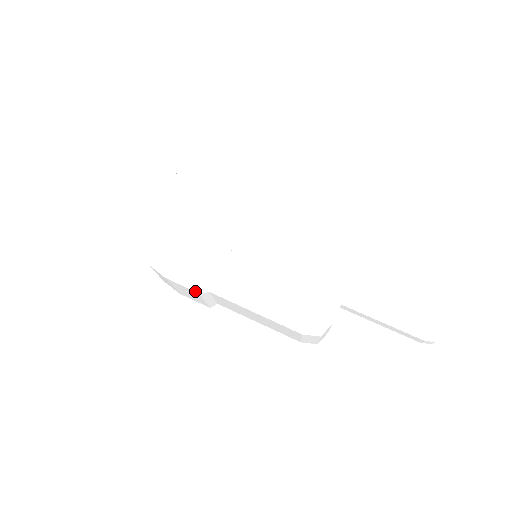
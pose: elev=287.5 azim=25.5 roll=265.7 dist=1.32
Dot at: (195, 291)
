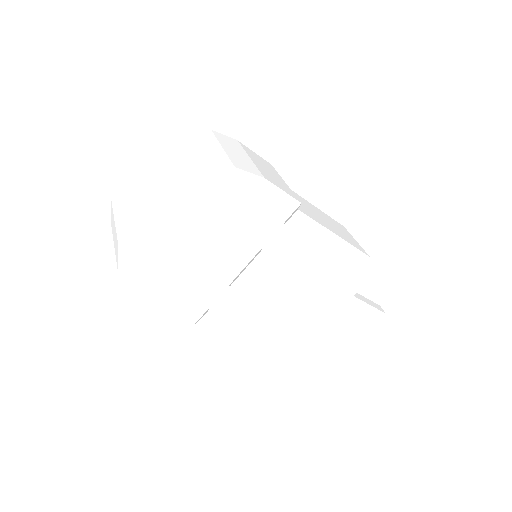
Dot at: occluded
